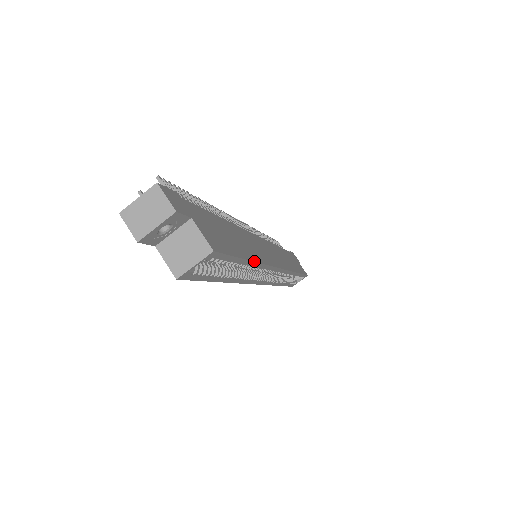
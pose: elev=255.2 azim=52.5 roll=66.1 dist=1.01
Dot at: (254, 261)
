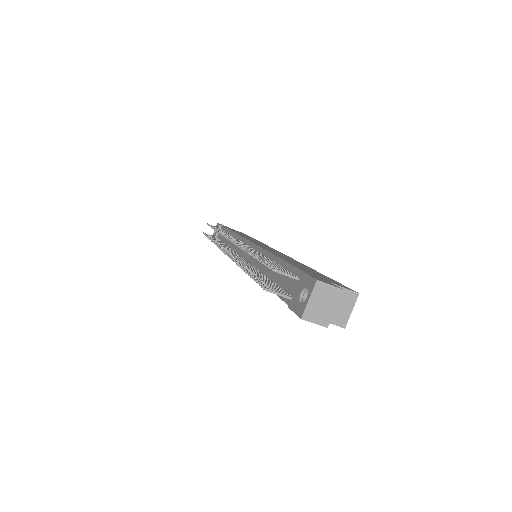
Dot at: (313, 269)
